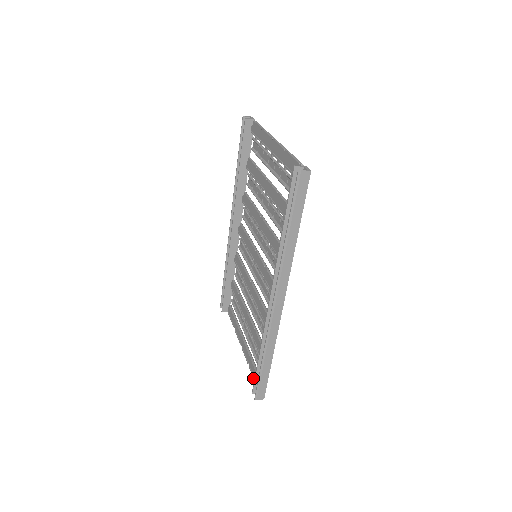
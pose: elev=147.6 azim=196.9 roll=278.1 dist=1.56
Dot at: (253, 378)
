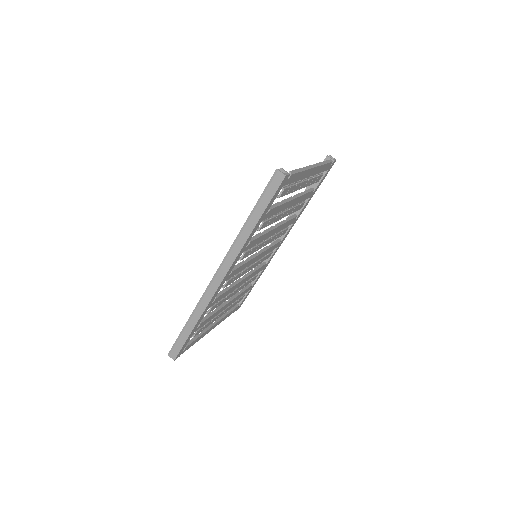
Dot at: occluded
